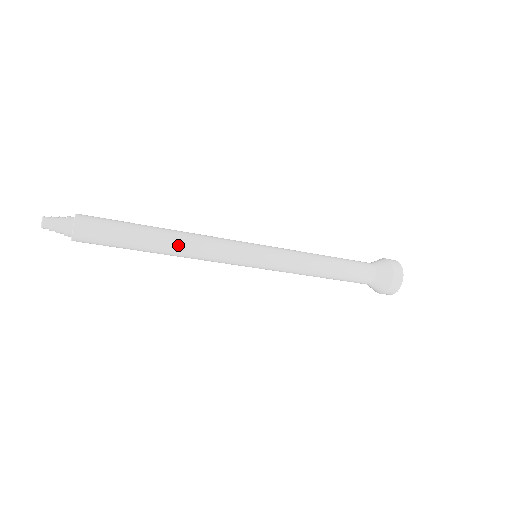
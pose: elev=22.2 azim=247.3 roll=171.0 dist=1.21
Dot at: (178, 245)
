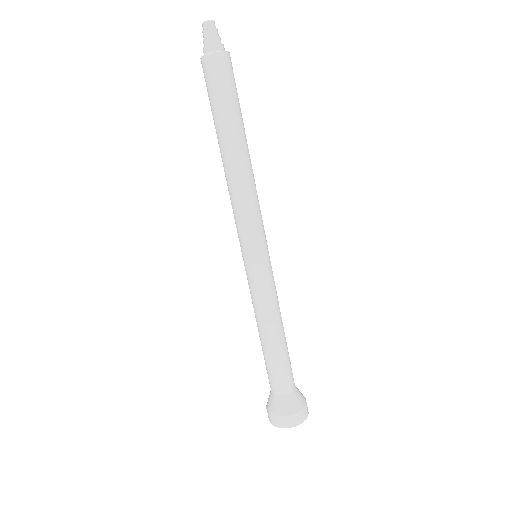
Dot at: (244, 165)
